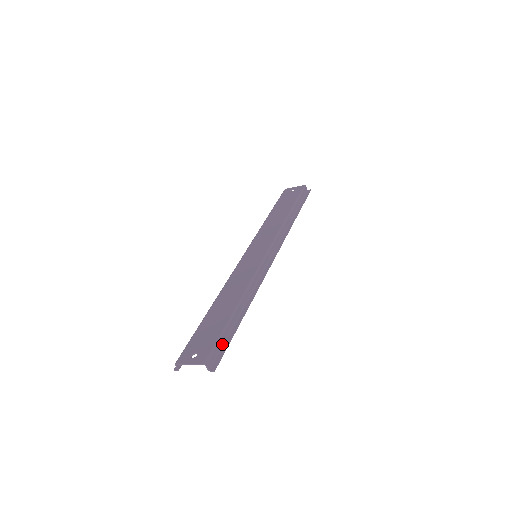
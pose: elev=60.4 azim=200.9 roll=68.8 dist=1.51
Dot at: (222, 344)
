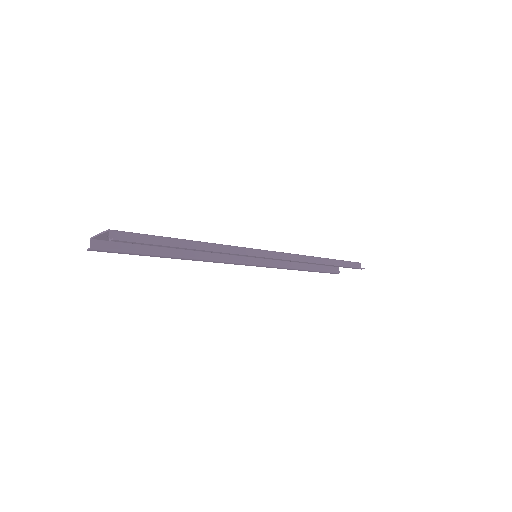
Dot at: (145, 242)
